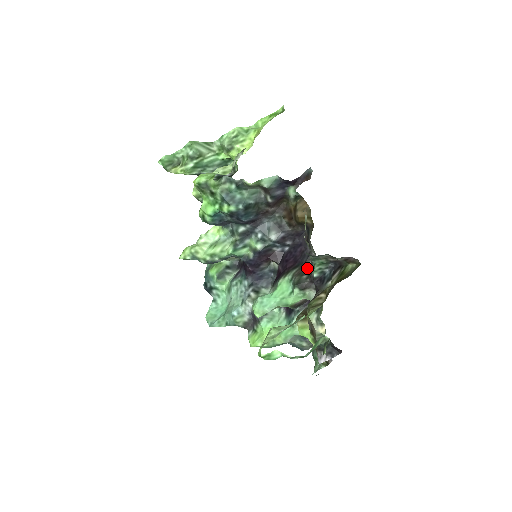
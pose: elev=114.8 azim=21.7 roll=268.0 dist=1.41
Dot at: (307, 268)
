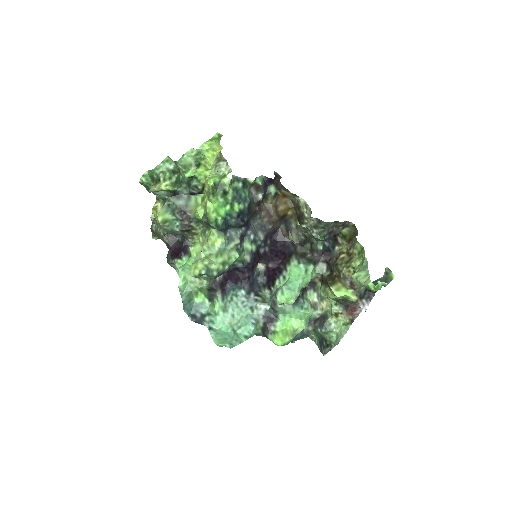
Dot at: (302, 252)
